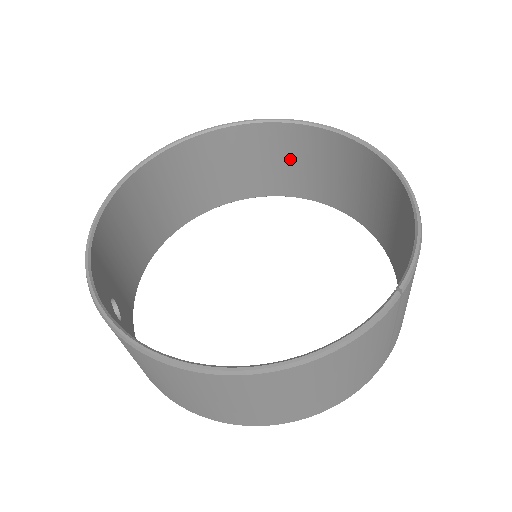
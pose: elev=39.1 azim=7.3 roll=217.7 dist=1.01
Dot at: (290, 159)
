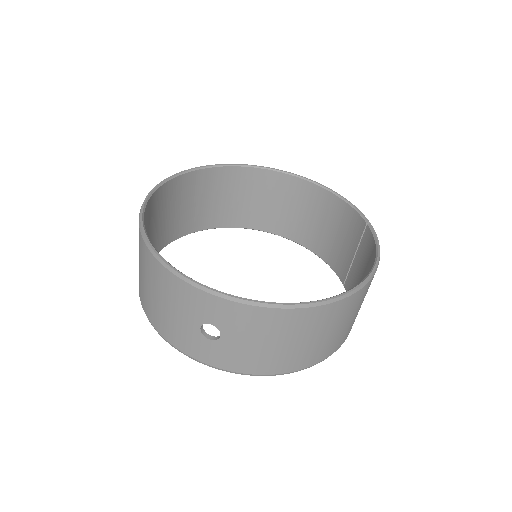
Dot at: (205, 197)
